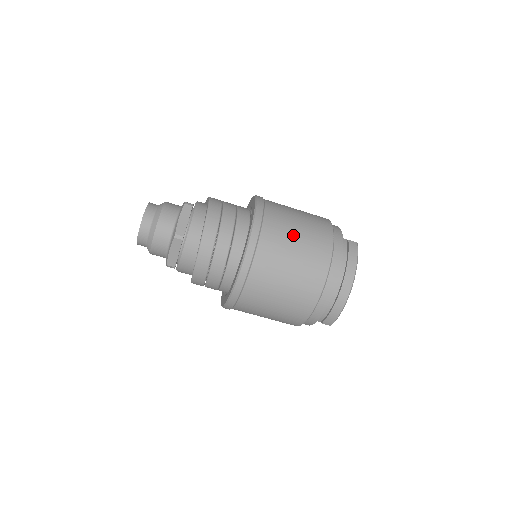
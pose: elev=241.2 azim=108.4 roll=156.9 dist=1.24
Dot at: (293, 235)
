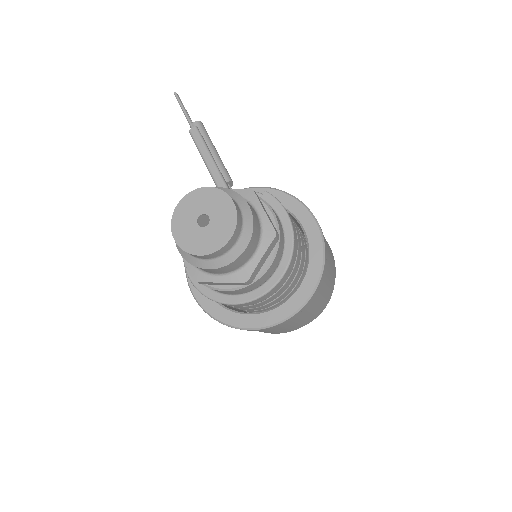
Dot at: (322, 295)
